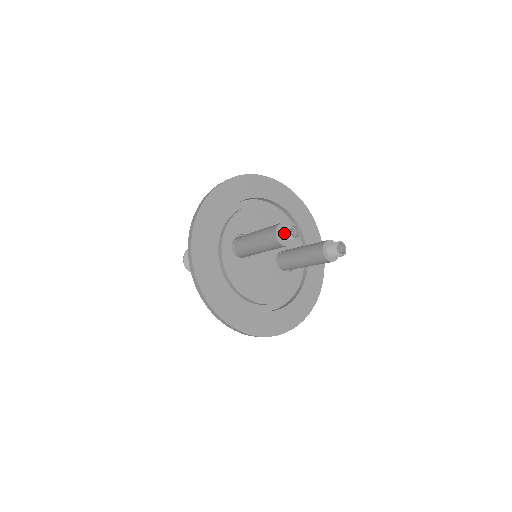
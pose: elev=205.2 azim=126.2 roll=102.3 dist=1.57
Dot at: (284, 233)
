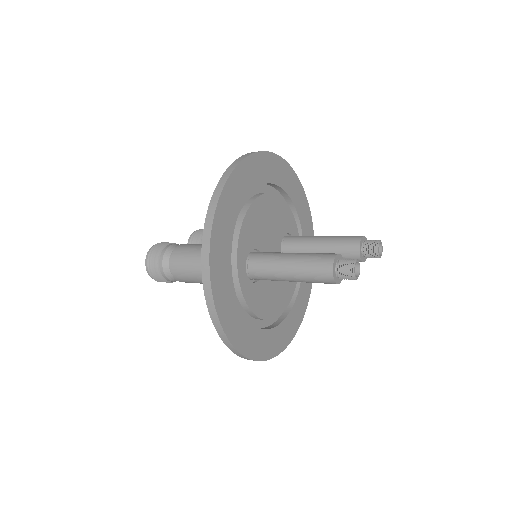
Dot at: (346, 275)
